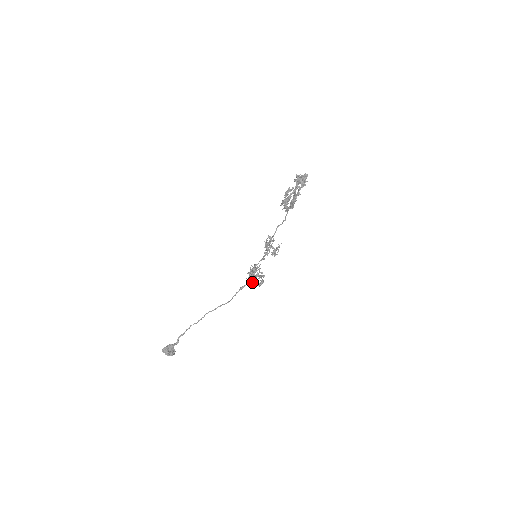
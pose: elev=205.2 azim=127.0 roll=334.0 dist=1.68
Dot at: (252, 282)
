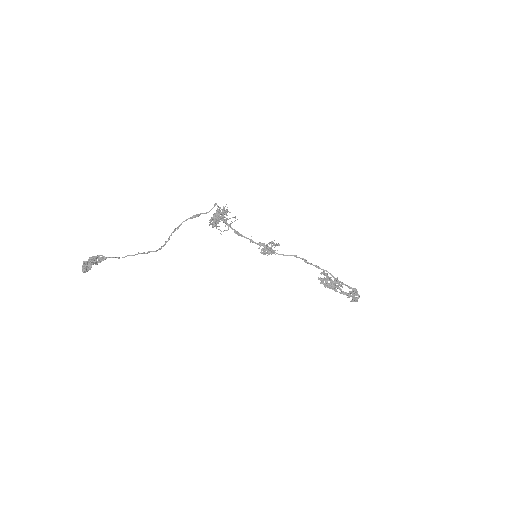
Dot at: occluded
